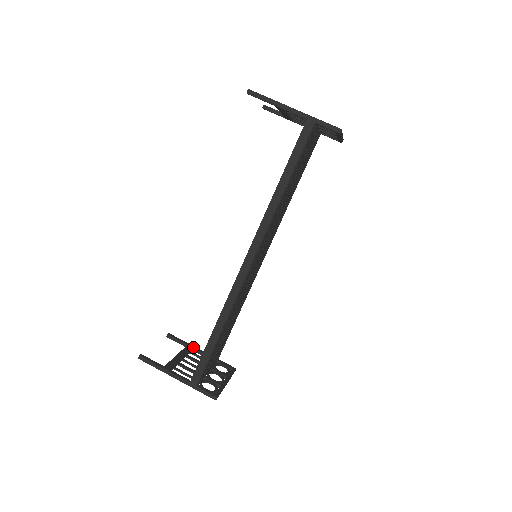
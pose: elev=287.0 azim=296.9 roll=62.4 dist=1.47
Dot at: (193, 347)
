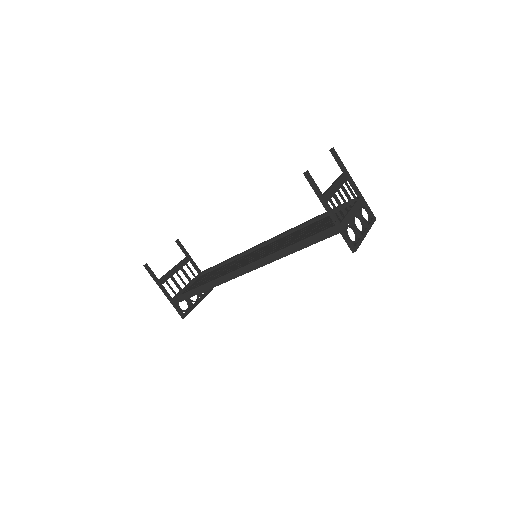
Dot at: (191, 259)
